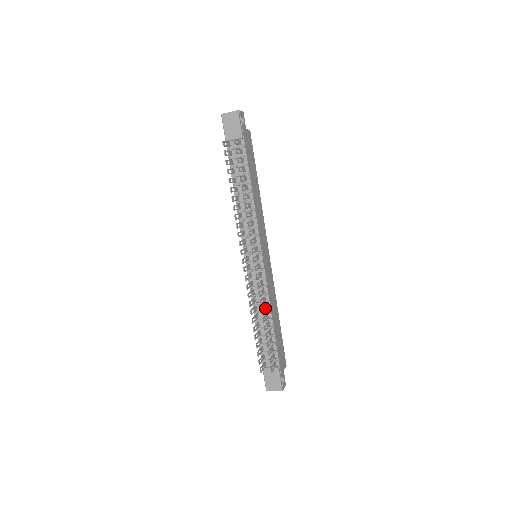
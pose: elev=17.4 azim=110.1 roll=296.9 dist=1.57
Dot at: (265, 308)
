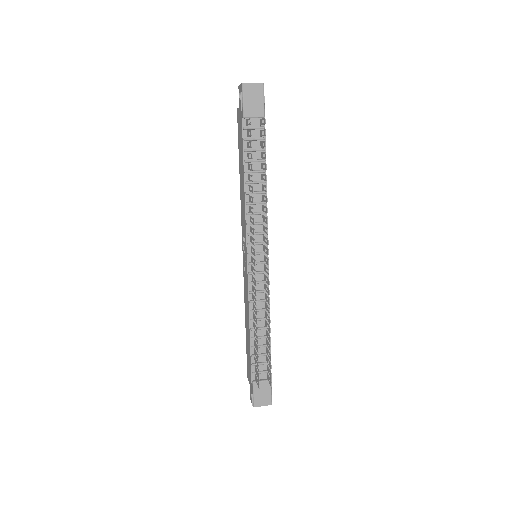
Dot at: (267, 315)
